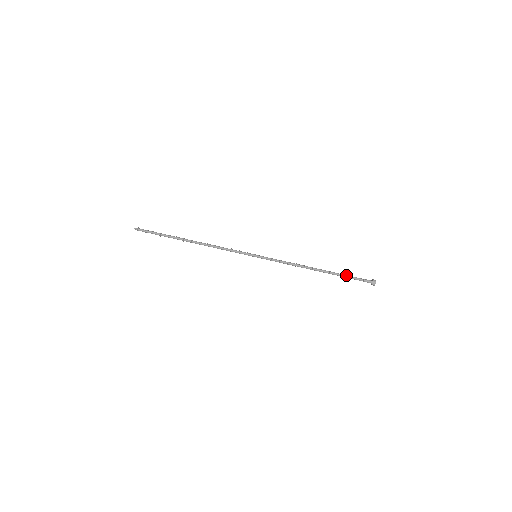
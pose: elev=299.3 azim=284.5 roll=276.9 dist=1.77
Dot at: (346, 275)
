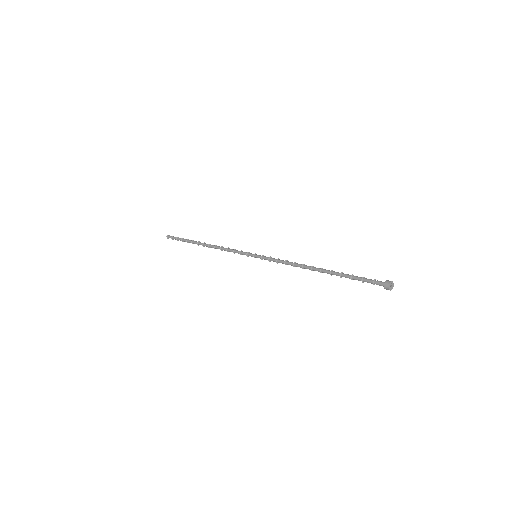
Dot at: (353, 275)
